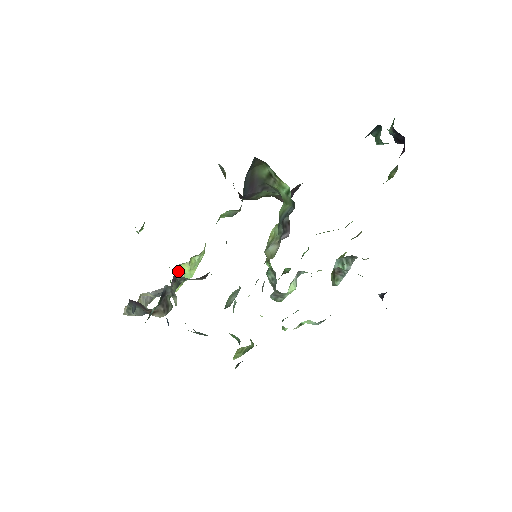
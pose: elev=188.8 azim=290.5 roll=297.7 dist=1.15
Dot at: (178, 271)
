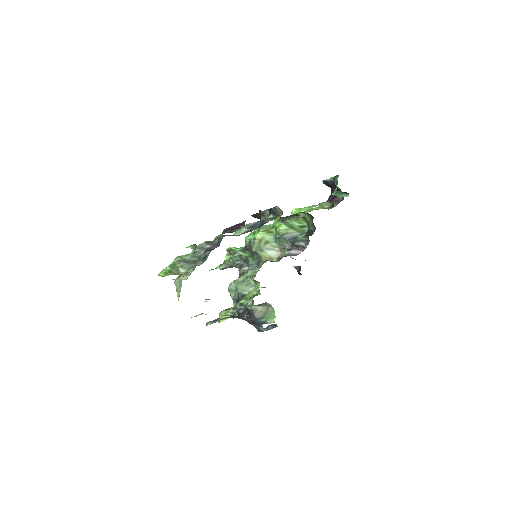
Dot at: occluded
